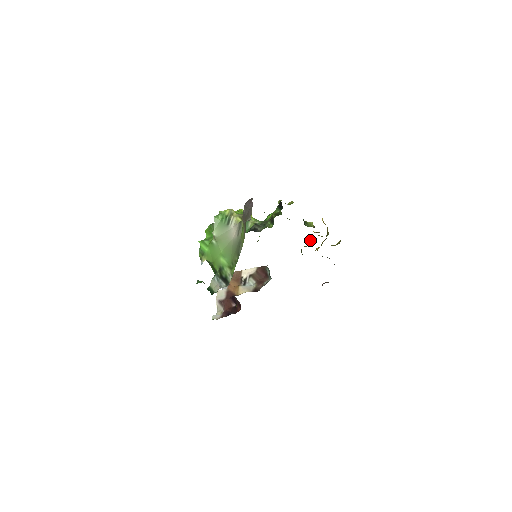
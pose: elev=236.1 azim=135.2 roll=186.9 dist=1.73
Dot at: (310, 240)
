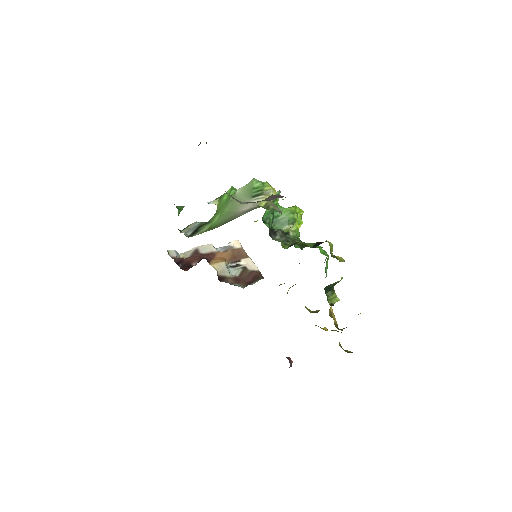
Dot at: (319, 310)
